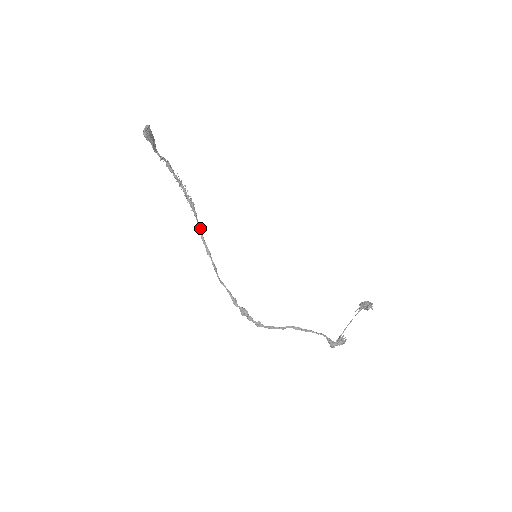
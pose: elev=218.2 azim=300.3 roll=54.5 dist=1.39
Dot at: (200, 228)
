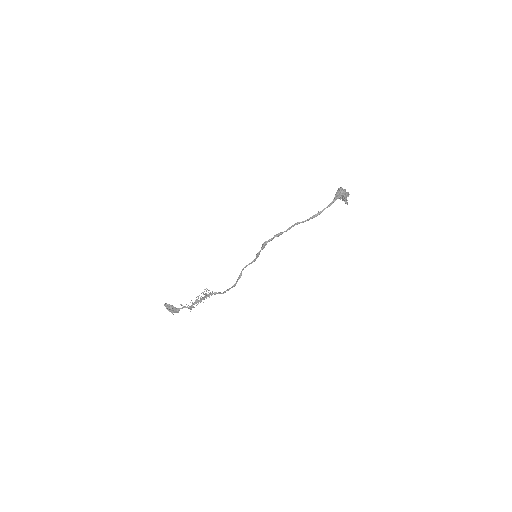
Dot at: (222, 293)
